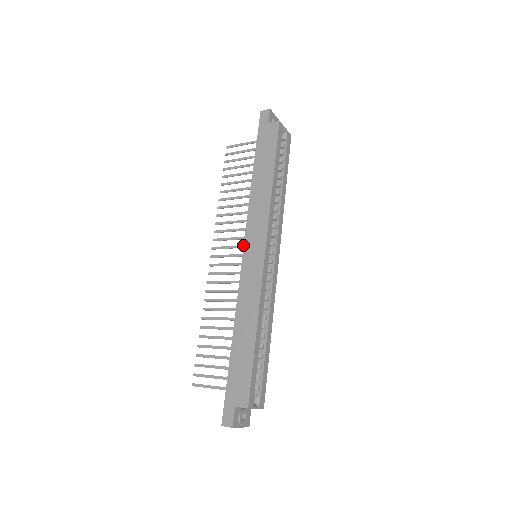
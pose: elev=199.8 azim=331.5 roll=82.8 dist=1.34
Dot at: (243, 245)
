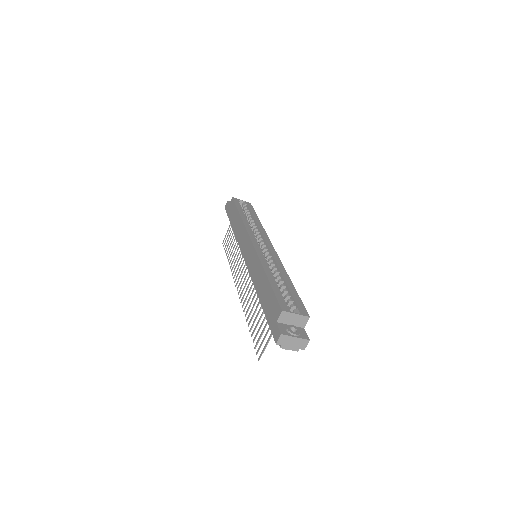
Dot at: occluded
